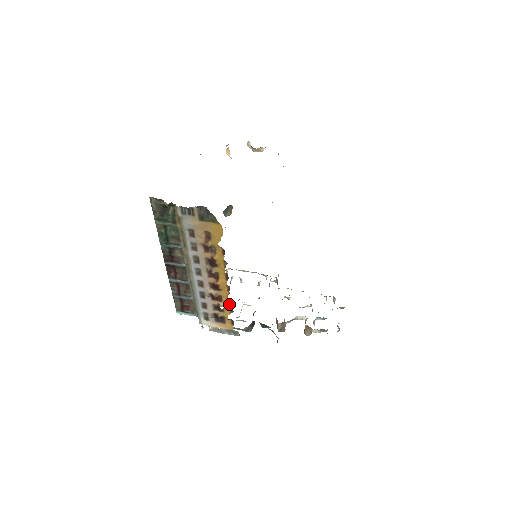
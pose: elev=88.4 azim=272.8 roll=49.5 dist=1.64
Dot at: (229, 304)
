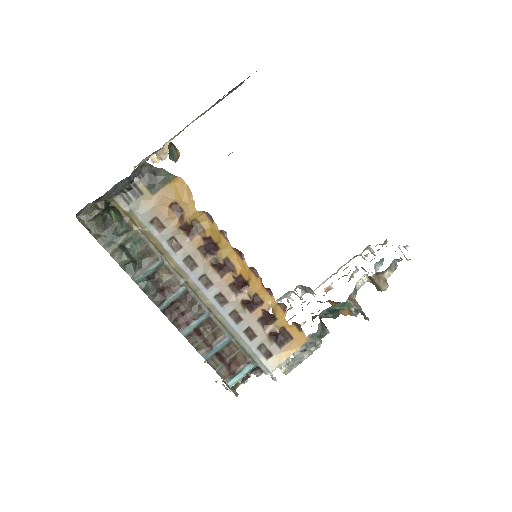
Dot at: (273, 298)
